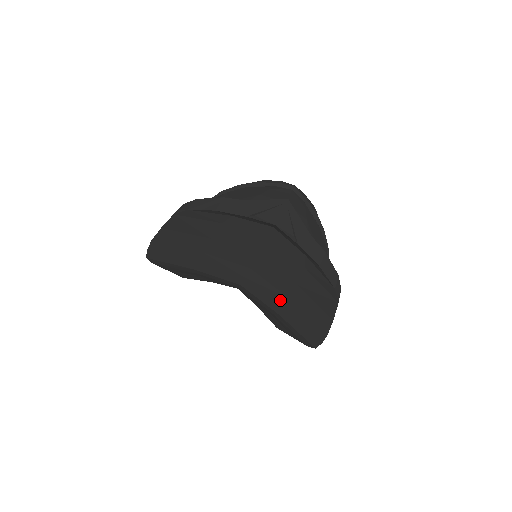
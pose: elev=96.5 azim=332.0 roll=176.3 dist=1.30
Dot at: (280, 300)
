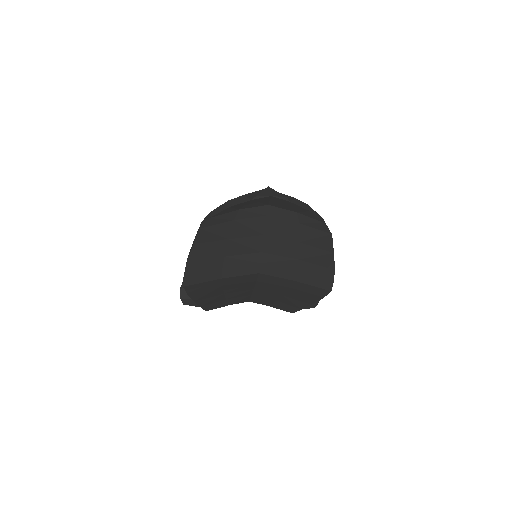
Dot at: (291, 266)
